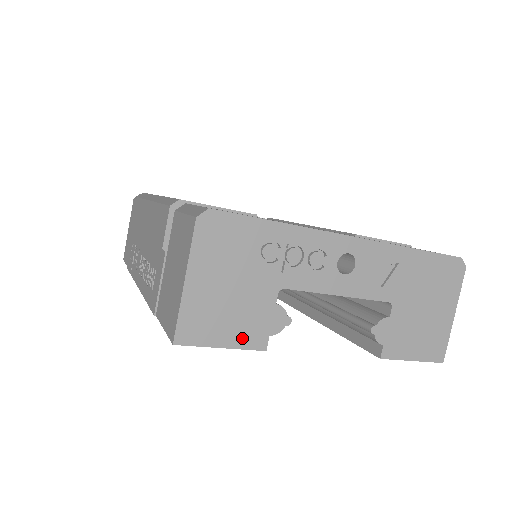
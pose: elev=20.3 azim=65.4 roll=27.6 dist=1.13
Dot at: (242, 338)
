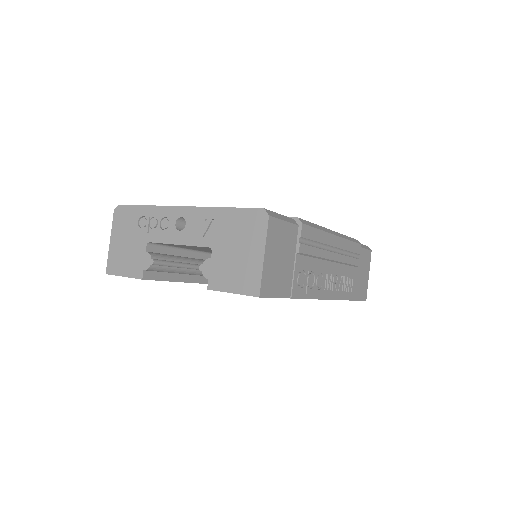
Dot at: (132, 271)
